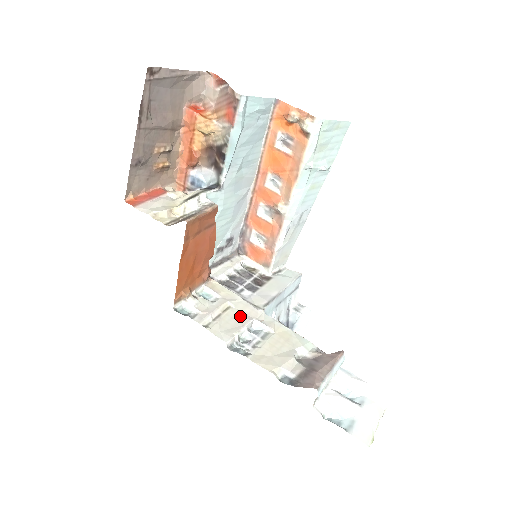
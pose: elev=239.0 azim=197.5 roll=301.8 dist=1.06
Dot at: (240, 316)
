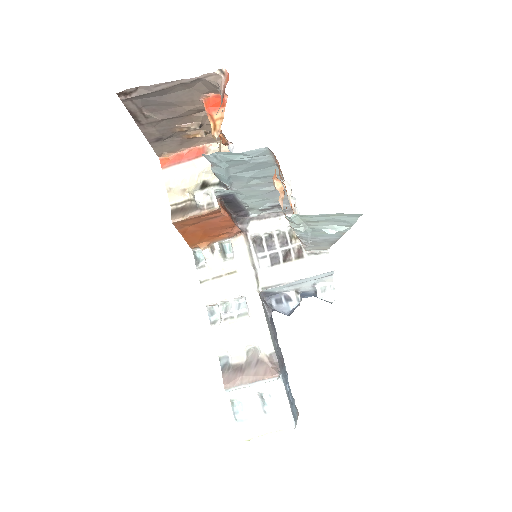
Dot at: (235, 287)
